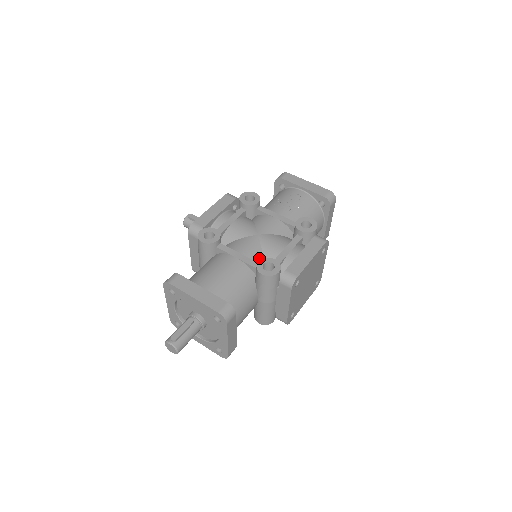
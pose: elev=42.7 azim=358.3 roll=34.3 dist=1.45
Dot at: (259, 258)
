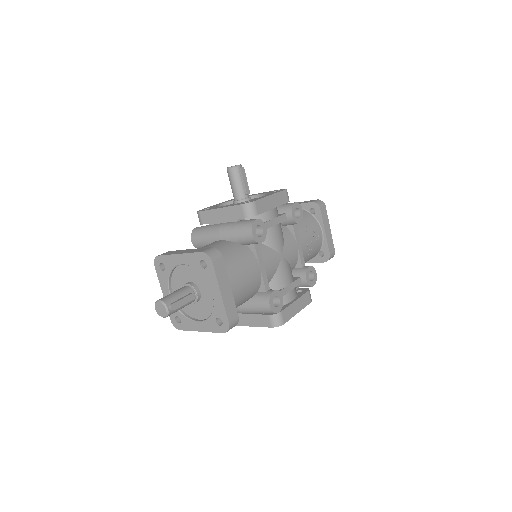
Dot at: (270, 279)
